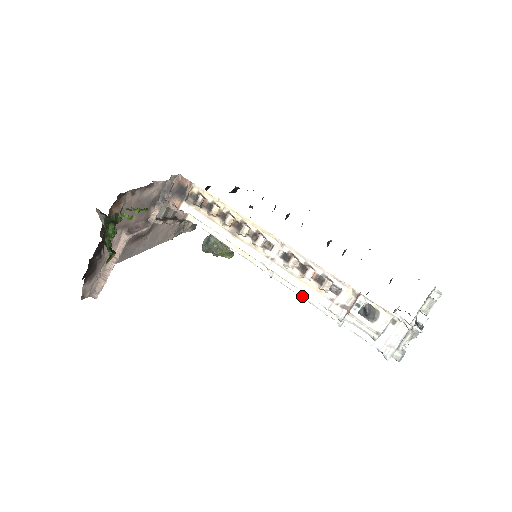
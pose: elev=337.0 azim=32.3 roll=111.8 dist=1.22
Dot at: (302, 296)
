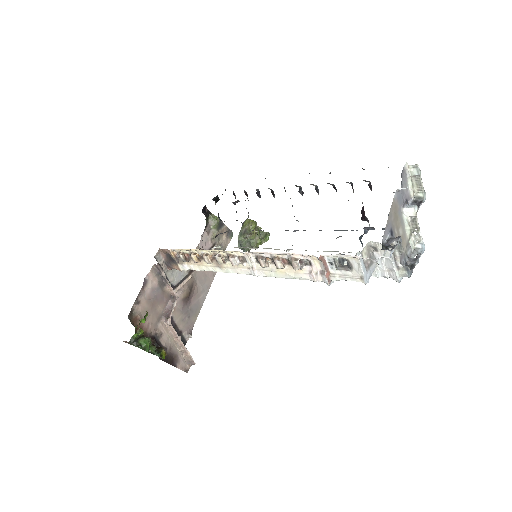
Dot at: occluded
